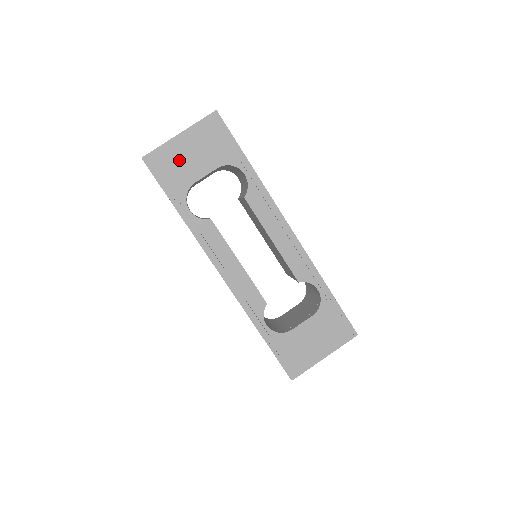
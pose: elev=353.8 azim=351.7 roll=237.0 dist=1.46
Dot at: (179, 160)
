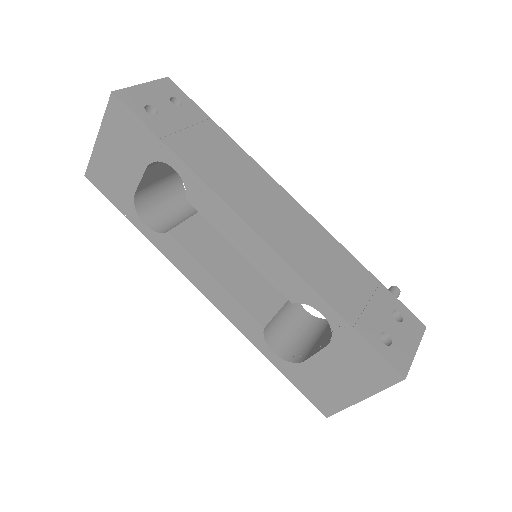
Dot at: (111, 169)
